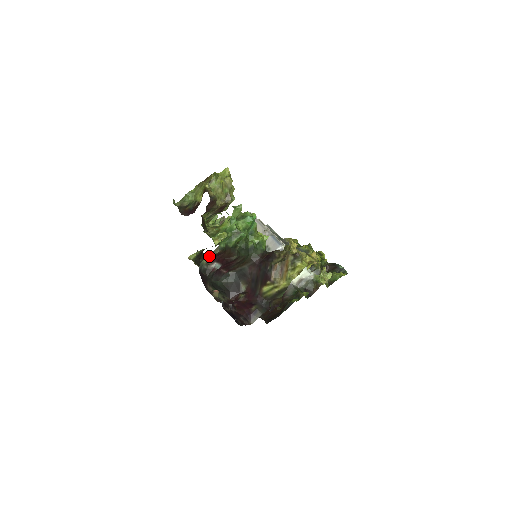
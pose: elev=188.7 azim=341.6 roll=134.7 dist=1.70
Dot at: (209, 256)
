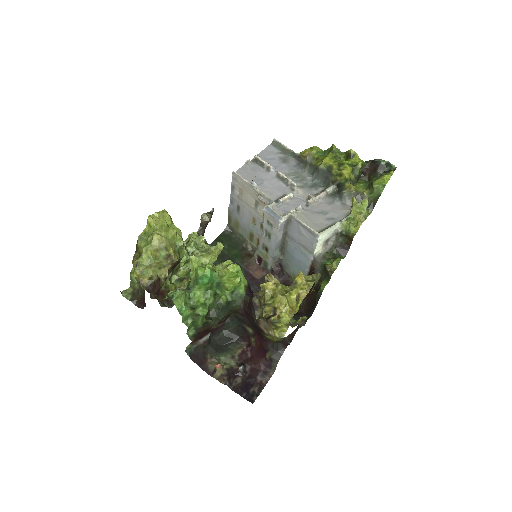
Dot at: (225, 234)
